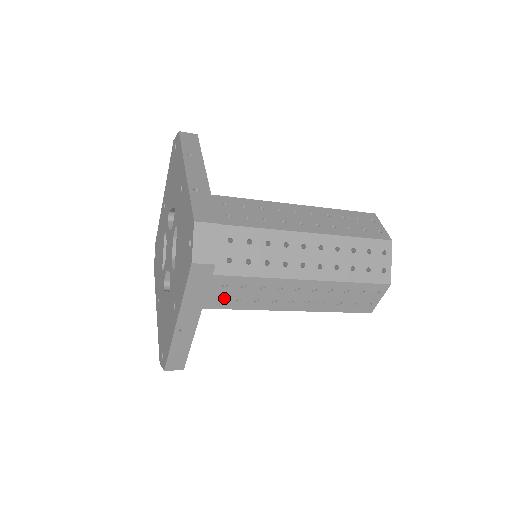
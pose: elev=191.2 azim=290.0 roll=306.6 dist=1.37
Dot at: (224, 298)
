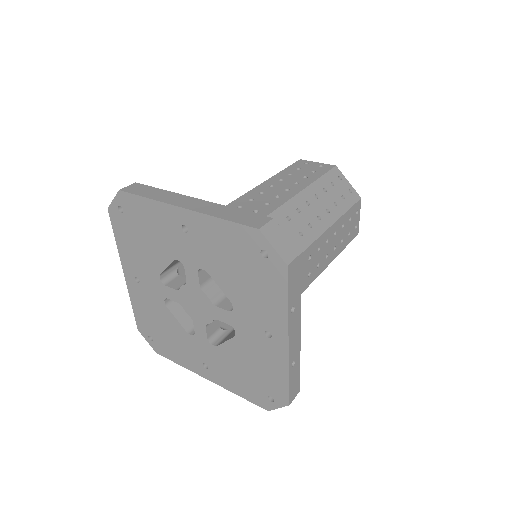
Dot at: occluded
